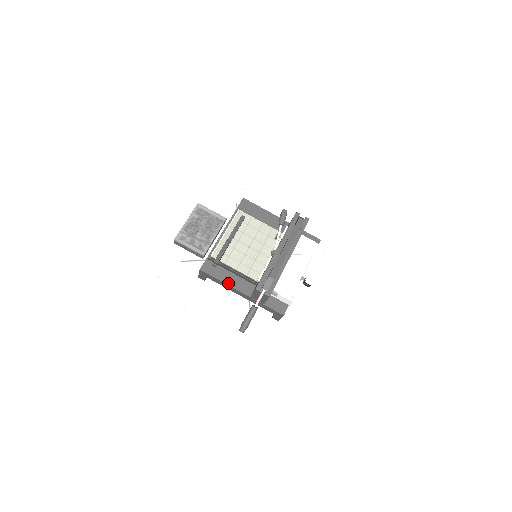
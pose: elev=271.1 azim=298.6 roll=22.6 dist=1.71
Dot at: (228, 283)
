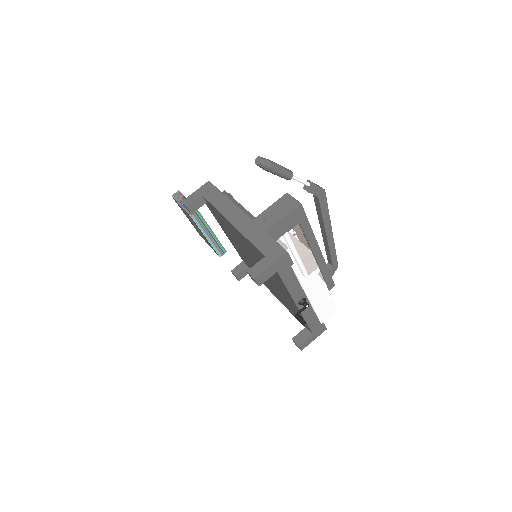
Dot at: (232, 202)
